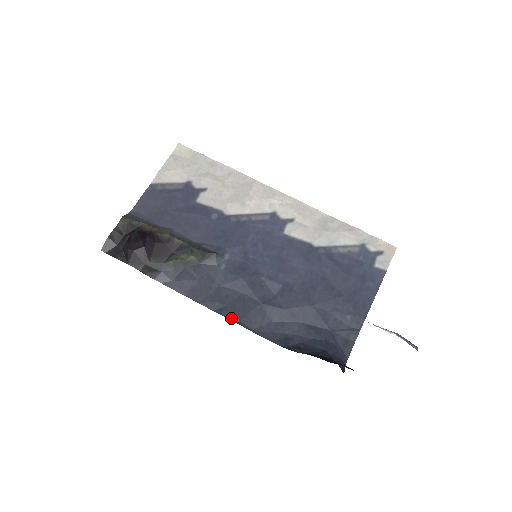
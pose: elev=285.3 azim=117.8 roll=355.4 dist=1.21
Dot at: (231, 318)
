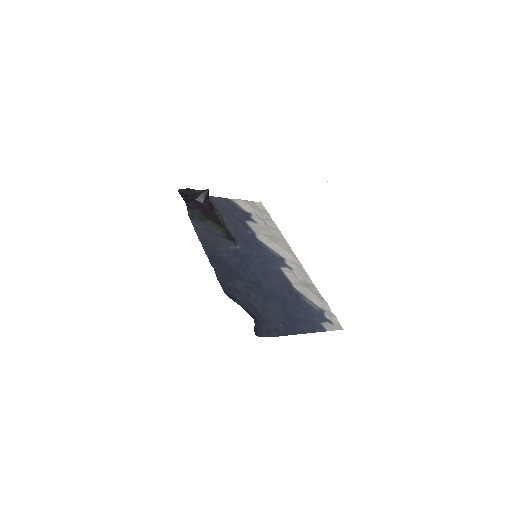
Dot at: (212, 264)
